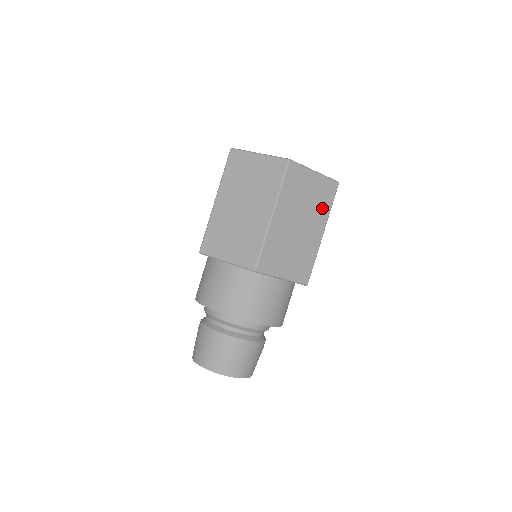
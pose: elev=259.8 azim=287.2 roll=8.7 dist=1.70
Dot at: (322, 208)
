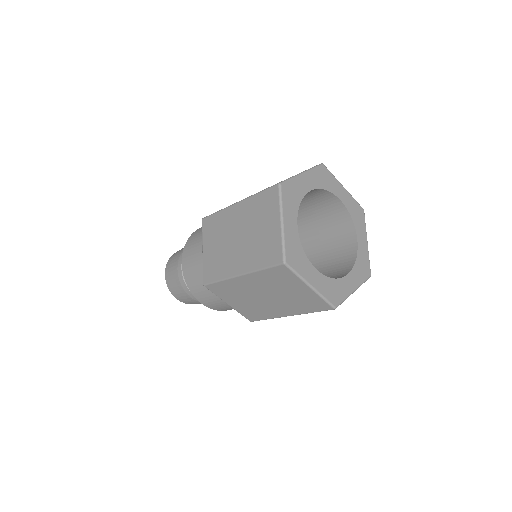
Dot at: (300, 306)
